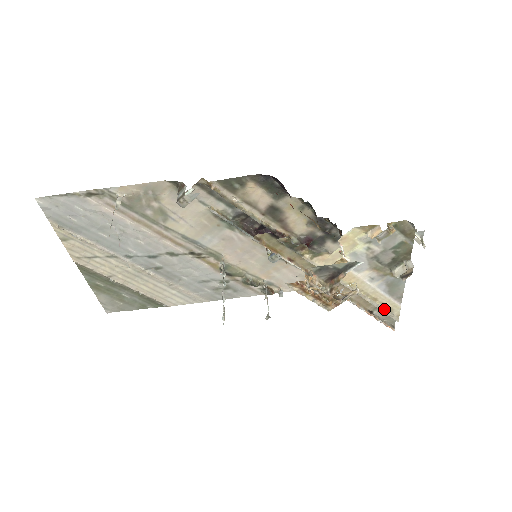
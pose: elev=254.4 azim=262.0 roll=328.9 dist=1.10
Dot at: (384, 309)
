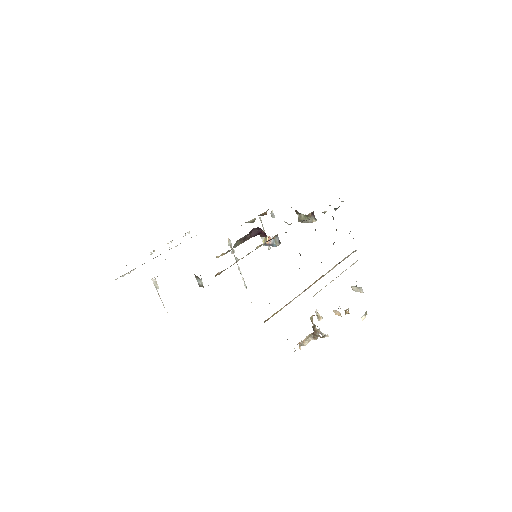
Dot at: occluded
